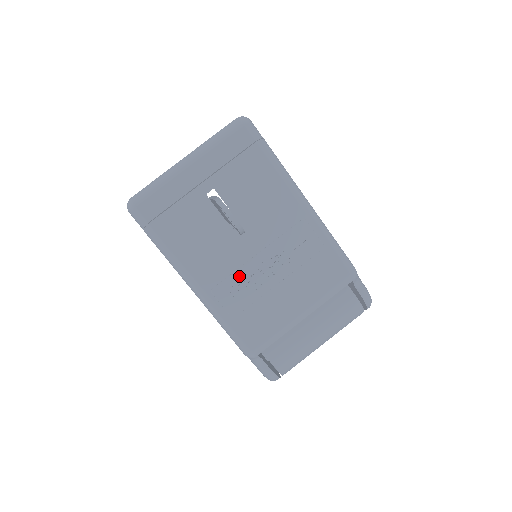
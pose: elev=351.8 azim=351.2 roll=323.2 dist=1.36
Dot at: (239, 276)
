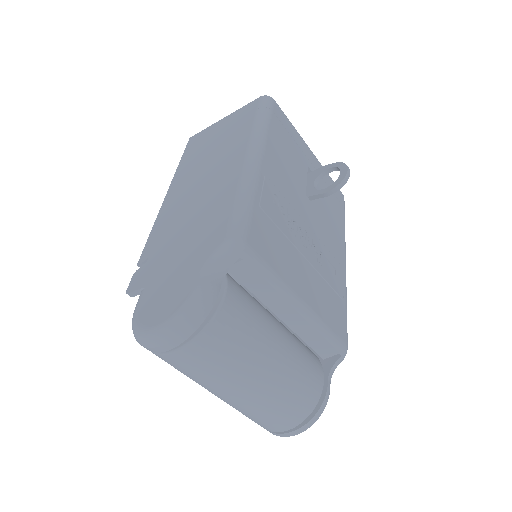
Dot at: (288, 208)
